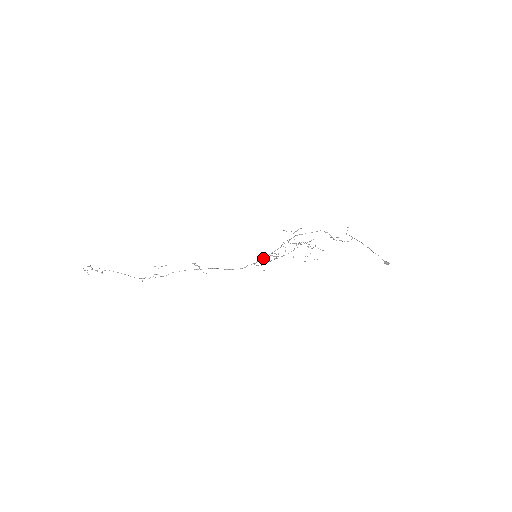
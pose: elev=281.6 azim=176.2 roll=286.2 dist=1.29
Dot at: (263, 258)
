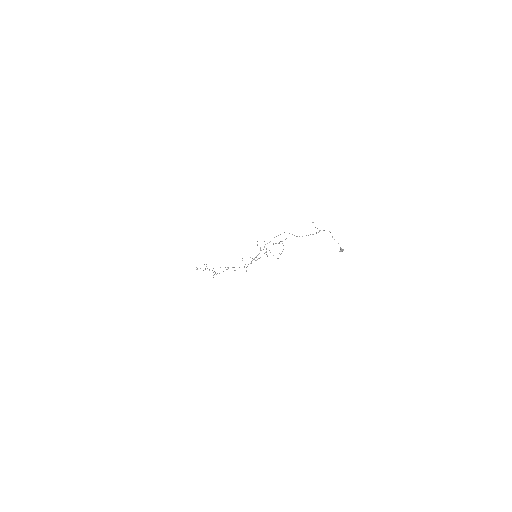
Dot at: occluded
